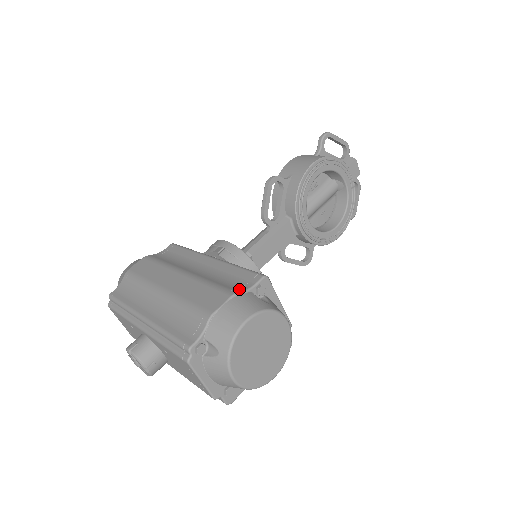
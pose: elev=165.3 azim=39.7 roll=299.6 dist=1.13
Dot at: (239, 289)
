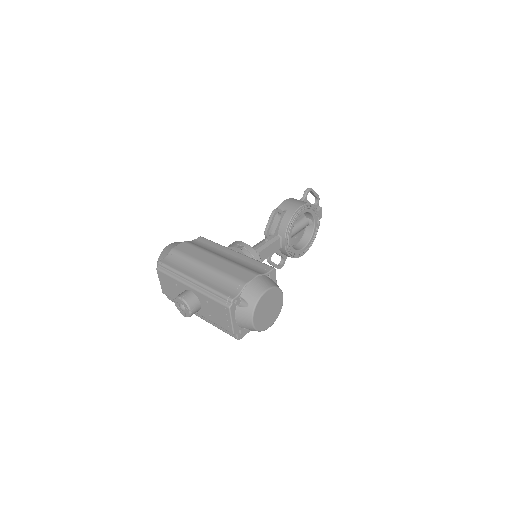
Dot at: (260, 272)
